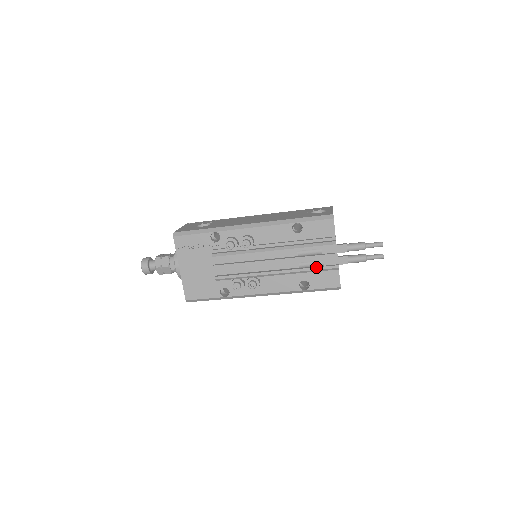
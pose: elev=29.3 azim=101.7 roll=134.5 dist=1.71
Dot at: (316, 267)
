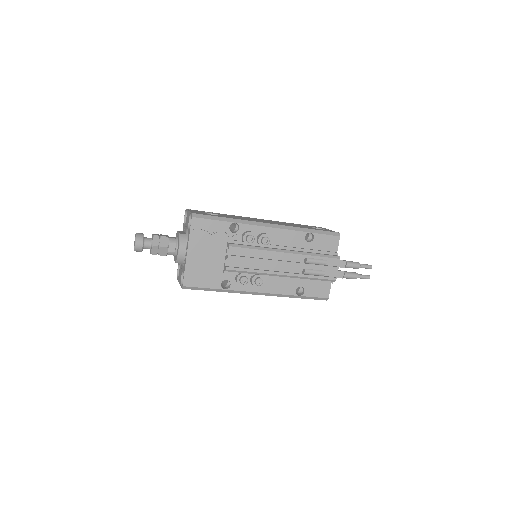
Dot at: (319, 276)
